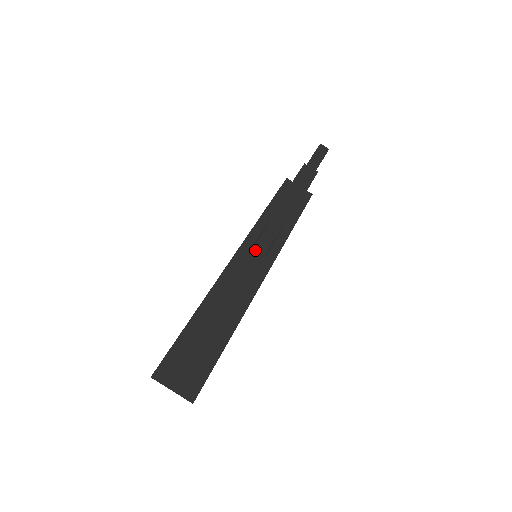
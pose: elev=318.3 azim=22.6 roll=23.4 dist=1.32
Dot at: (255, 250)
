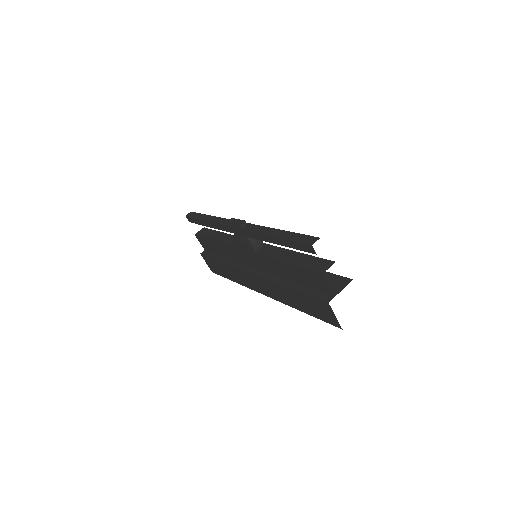
Dot at: (254, 230)
